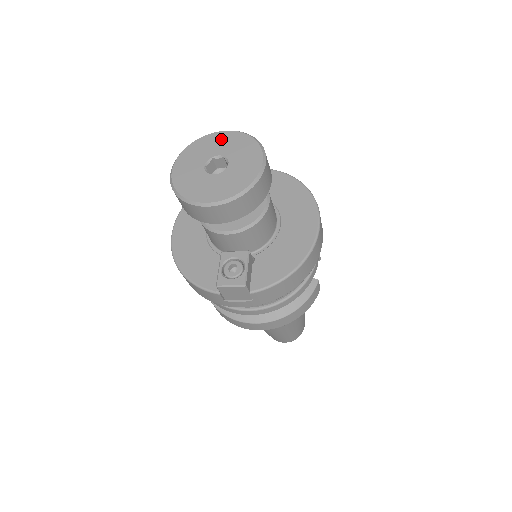
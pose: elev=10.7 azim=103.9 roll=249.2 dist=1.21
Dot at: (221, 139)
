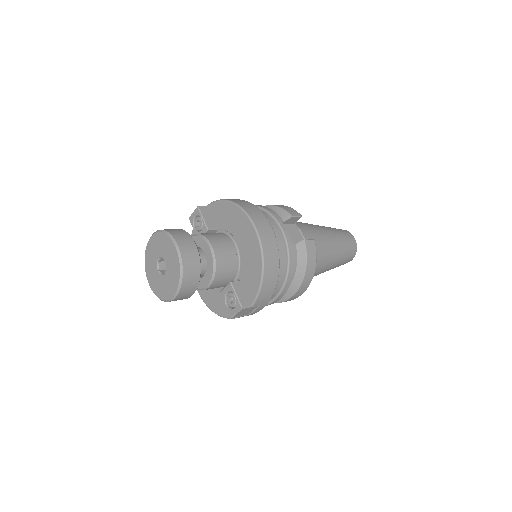
Dot at: (153, 244)
